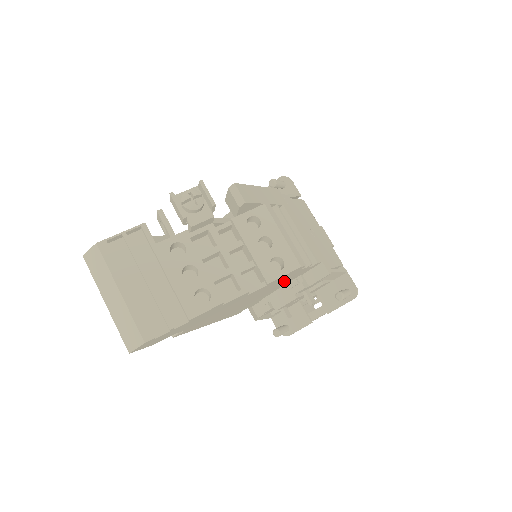
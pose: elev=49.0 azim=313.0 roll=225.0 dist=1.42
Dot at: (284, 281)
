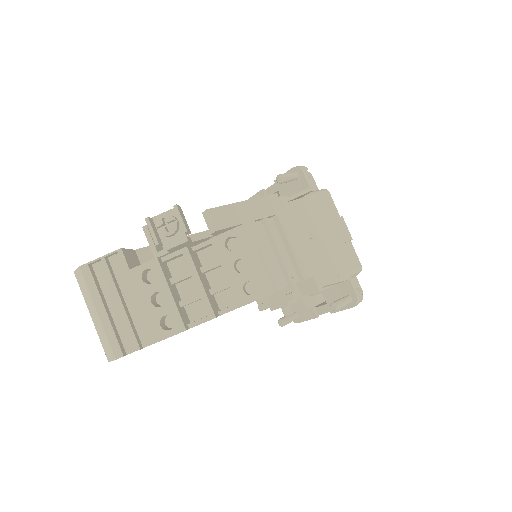
Dot at: occluded
